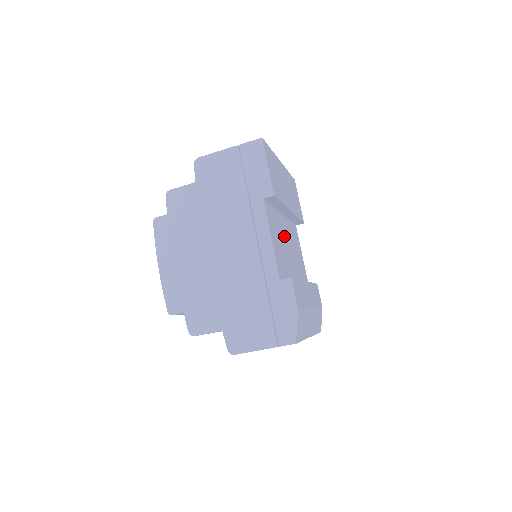
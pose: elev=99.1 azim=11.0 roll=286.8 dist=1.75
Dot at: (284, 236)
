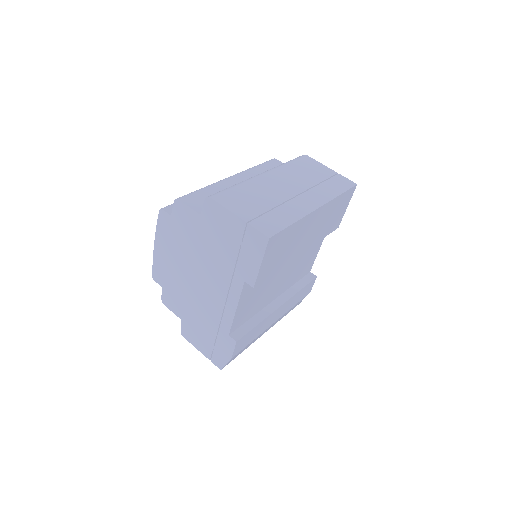
Dot at: (278, 273)
